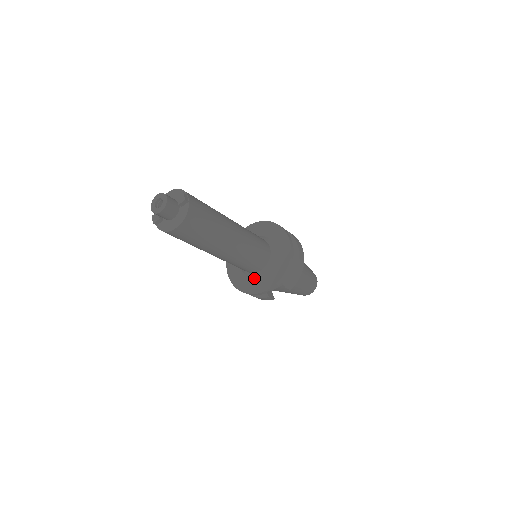
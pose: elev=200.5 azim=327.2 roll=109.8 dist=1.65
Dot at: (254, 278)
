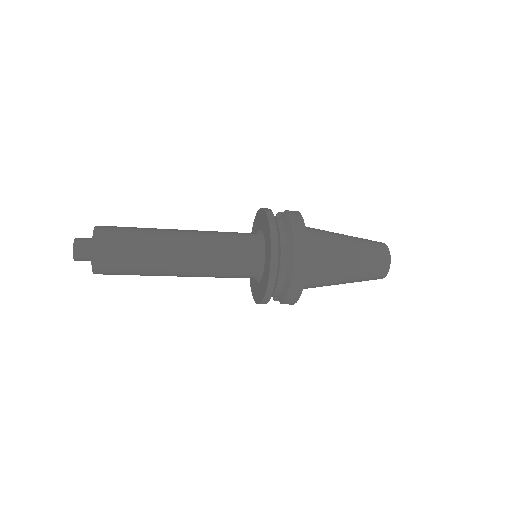
Dot at: occluded
